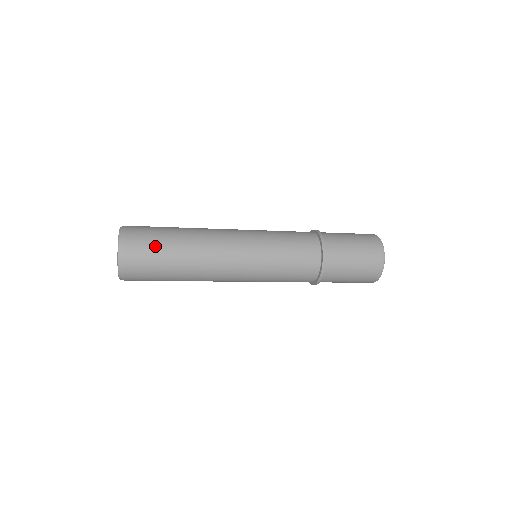
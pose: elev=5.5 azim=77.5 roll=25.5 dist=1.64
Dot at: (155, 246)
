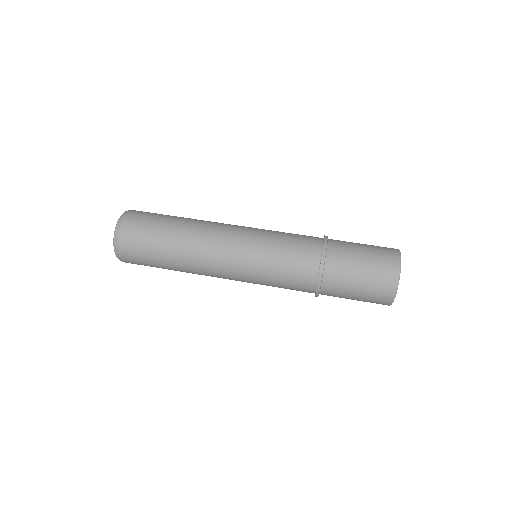
Dot at: (146, 245)
